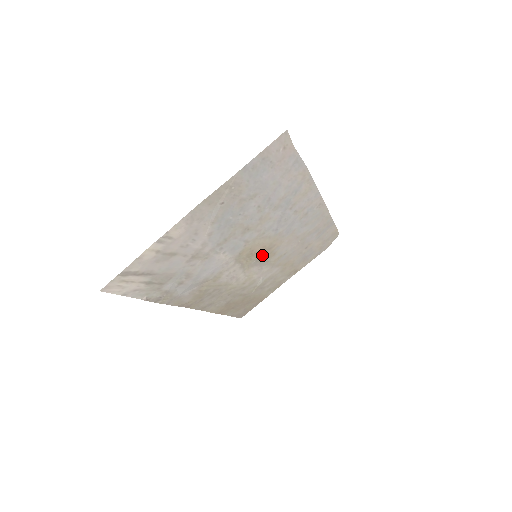
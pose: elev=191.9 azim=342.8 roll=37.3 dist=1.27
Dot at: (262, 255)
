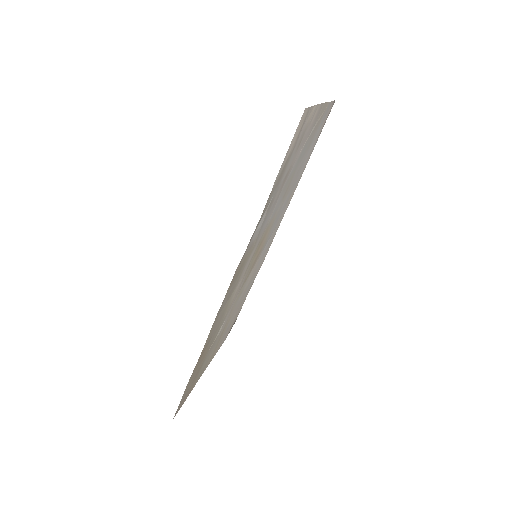
Dot at: (252, 264)
